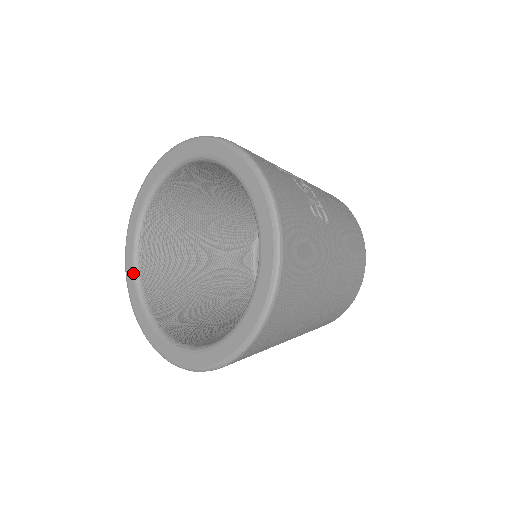
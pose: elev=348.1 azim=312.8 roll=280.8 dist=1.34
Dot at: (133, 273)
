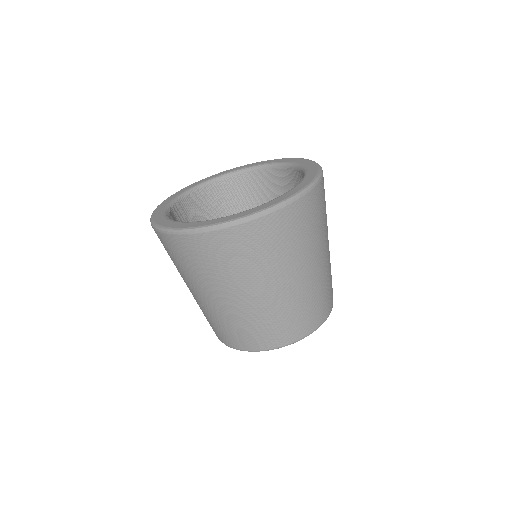
Dot at: (169, 202)
